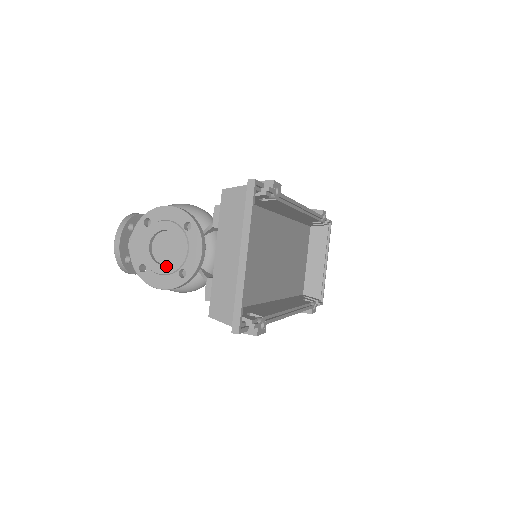
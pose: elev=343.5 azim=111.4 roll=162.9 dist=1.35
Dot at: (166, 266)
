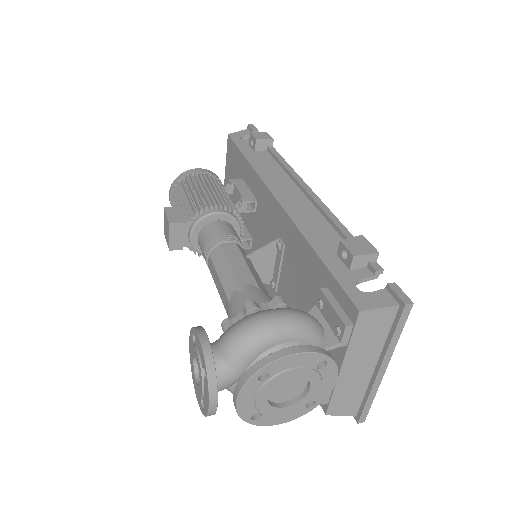
Dot at: (291, 406)
